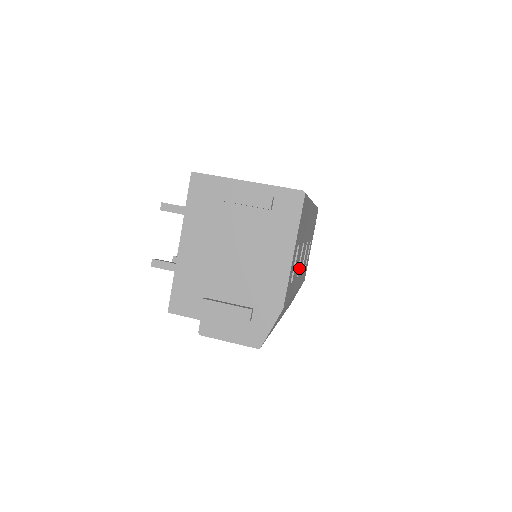
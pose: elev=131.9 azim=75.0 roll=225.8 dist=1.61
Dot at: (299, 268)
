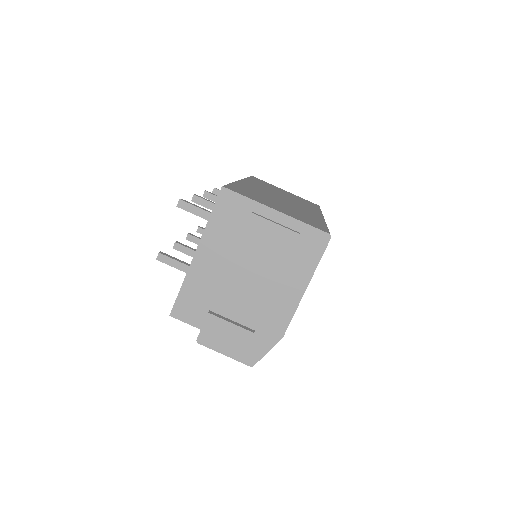
Dot at: occluded
